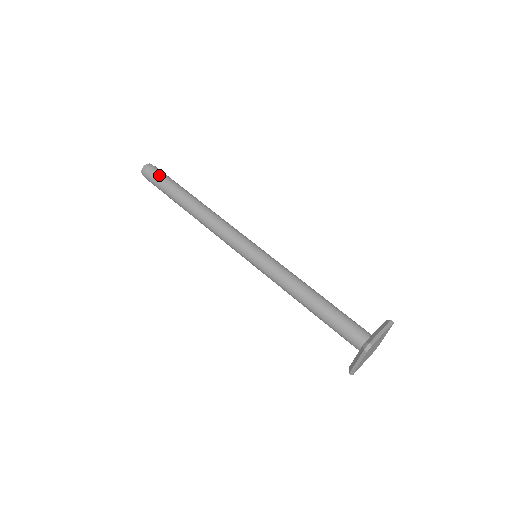
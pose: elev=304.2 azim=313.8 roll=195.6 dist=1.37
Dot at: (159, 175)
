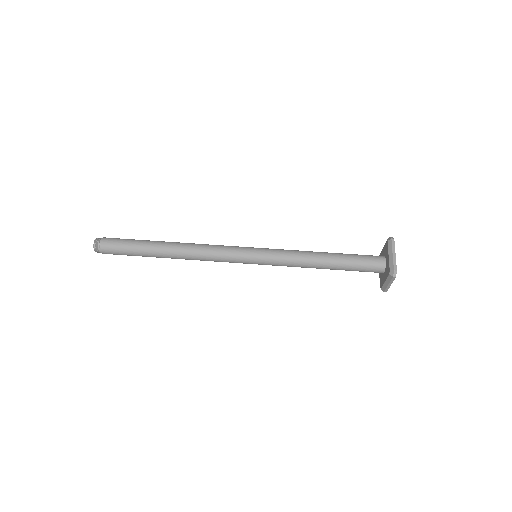
Dot at: (116, 245)
